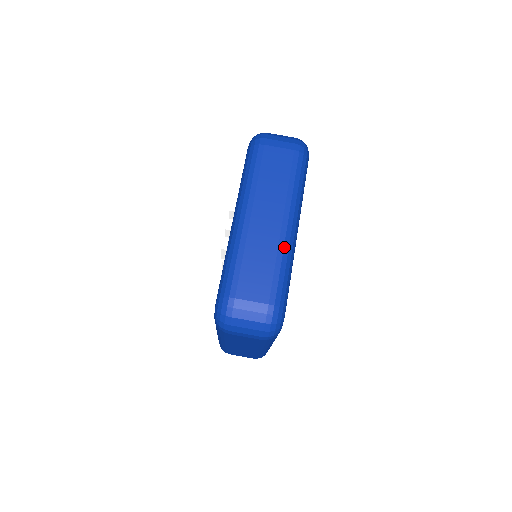
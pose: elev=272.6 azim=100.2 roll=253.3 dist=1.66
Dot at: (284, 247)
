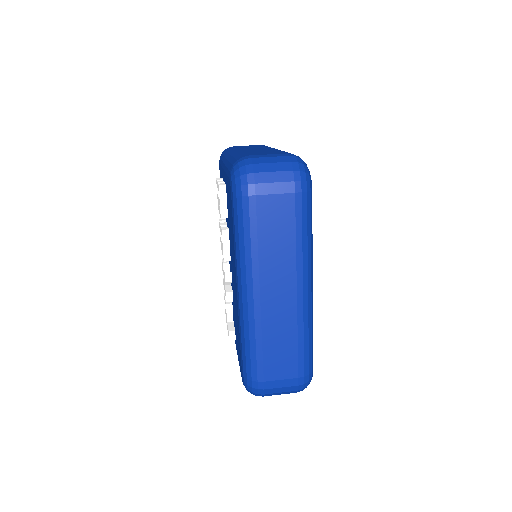
Dot at: occluded
